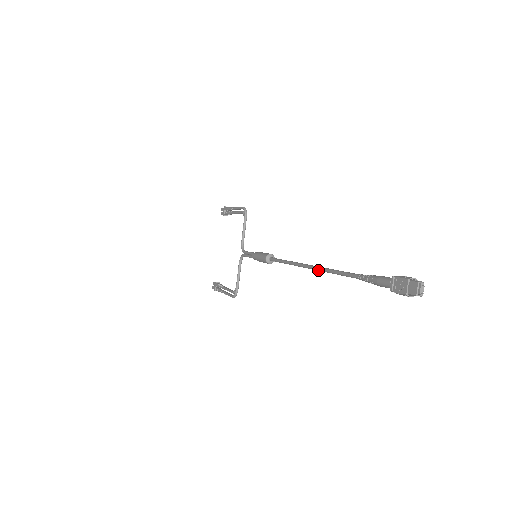
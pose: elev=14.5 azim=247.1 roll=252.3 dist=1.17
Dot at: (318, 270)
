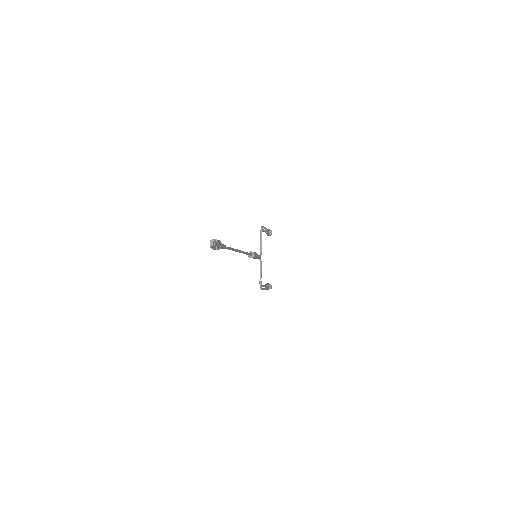
Dot at: (236, 251)
